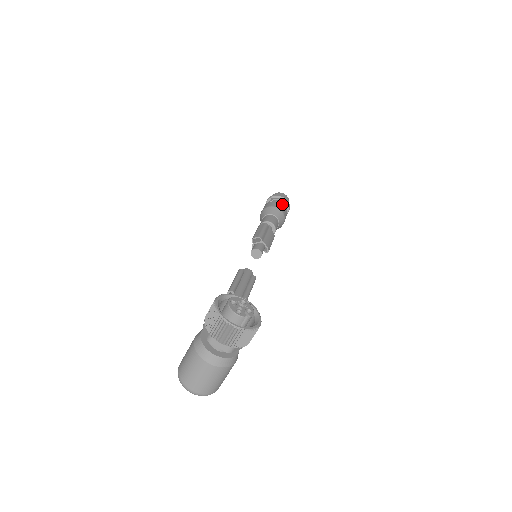
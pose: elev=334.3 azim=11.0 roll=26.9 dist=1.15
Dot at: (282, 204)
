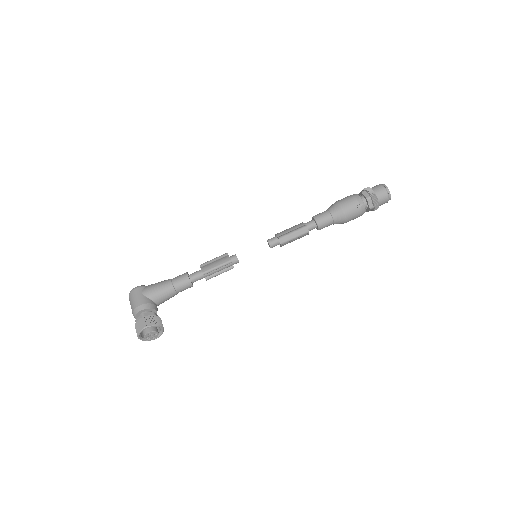
Dot at: (359, 216)
